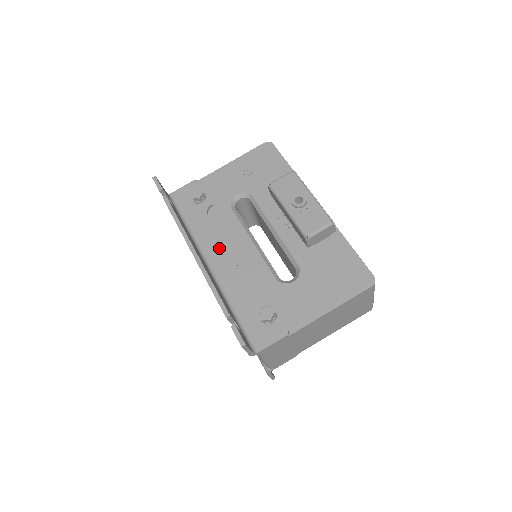
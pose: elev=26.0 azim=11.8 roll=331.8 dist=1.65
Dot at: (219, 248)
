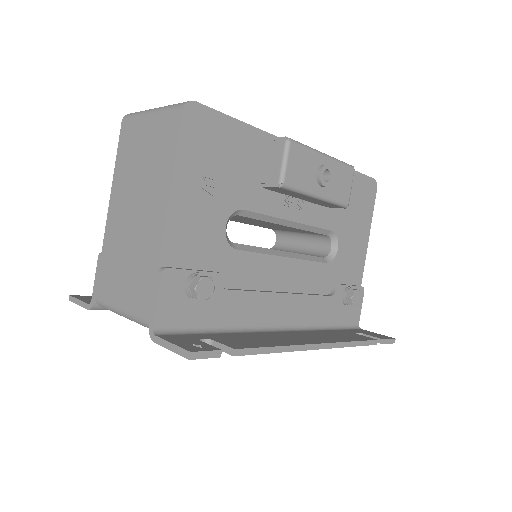
Dot at: (274, 303)
